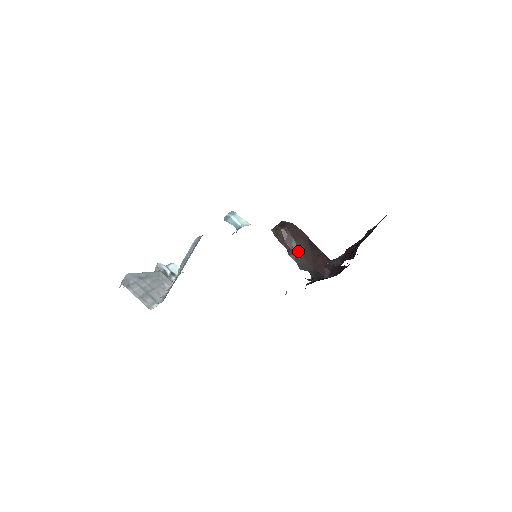
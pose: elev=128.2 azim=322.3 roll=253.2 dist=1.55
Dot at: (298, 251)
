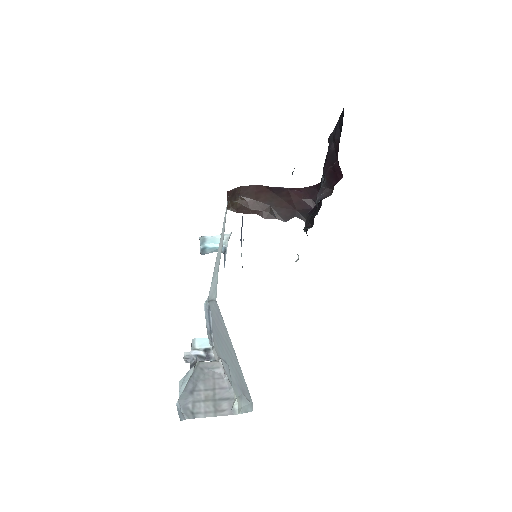
Dot at: (269, 207)
